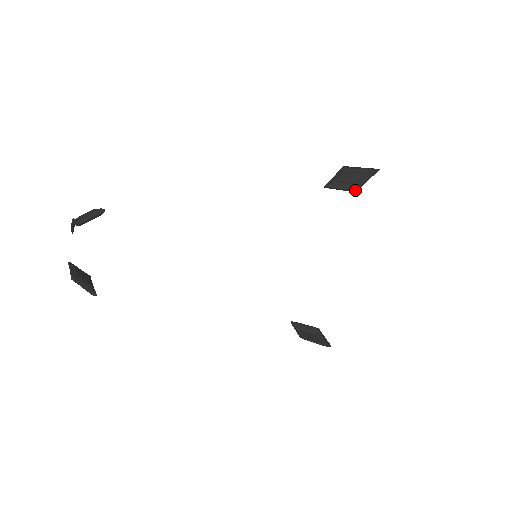
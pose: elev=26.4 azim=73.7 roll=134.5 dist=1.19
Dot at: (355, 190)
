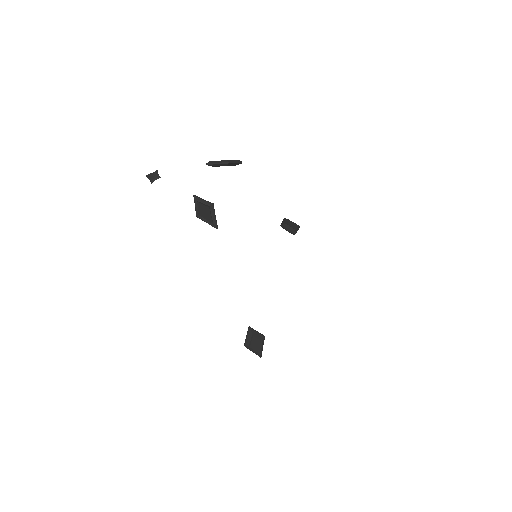
Dot at: (295, 233)
